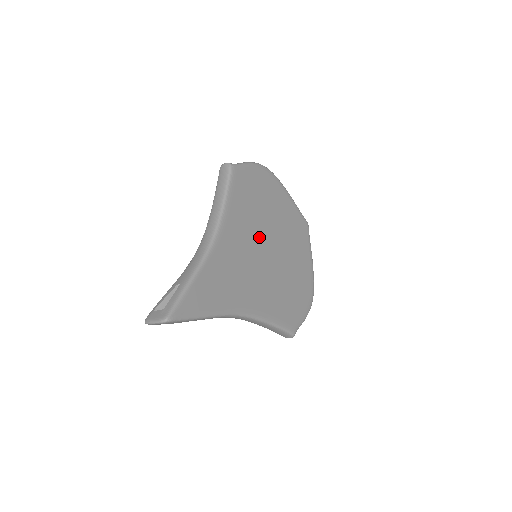
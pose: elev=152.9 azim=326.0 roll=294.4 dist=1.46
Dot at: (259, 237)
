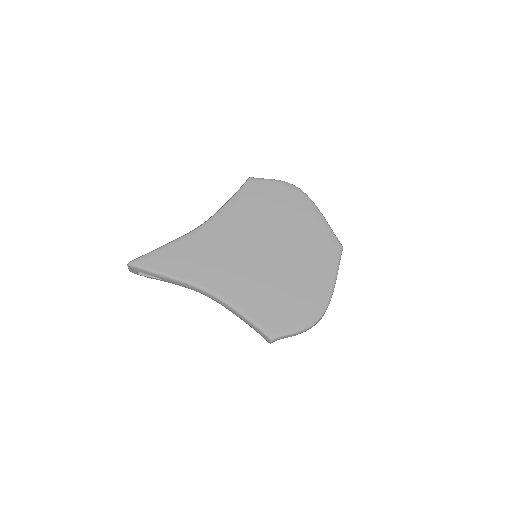
Dot at: (258, 238)
